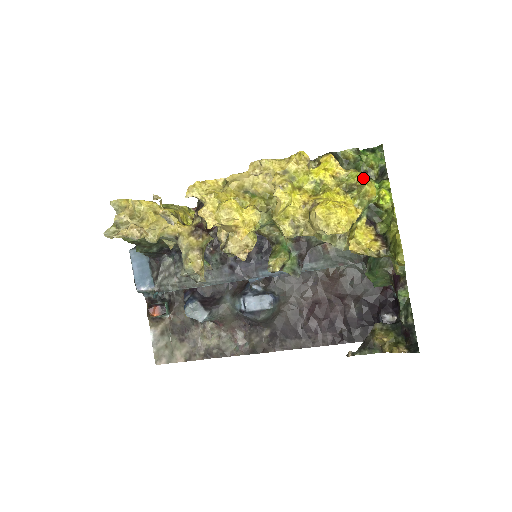
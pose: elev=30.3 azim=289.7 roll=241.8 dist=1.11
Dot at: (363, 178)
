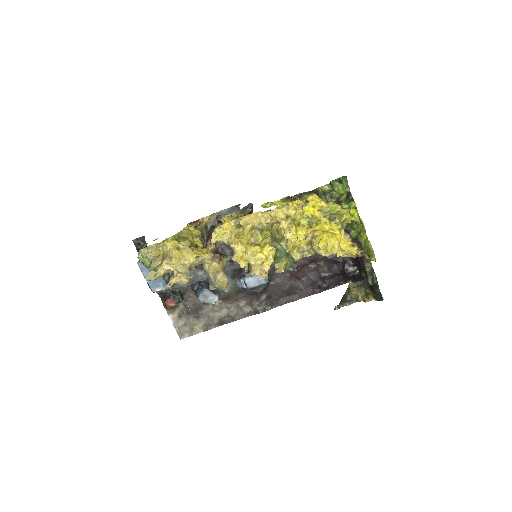
Dot at: (341, 209)
